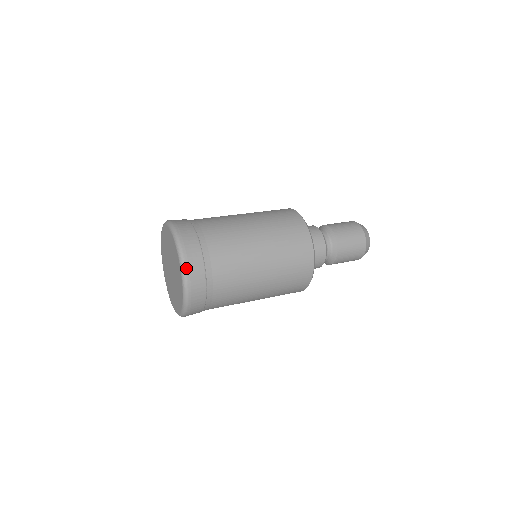
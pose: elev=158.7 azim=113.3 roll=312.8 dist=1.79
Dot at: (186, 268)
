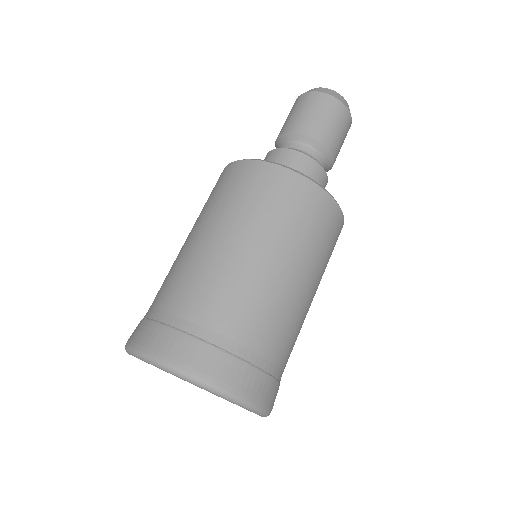
Dot at: occluded
